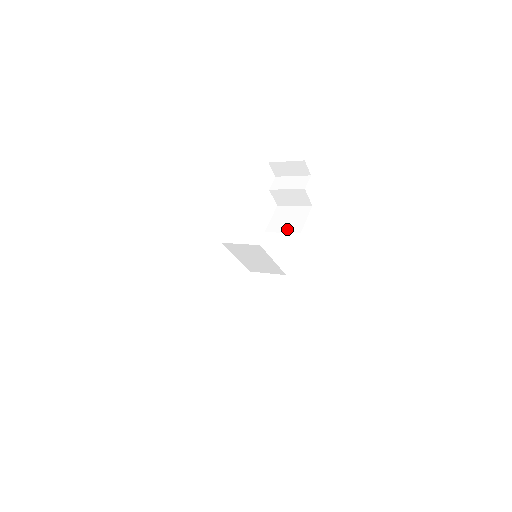
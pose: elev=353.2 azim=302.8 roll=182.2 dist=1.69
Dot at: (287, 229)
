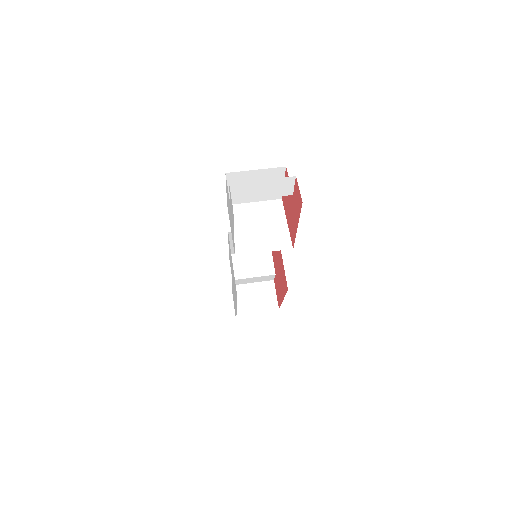
Dot at: occluded
